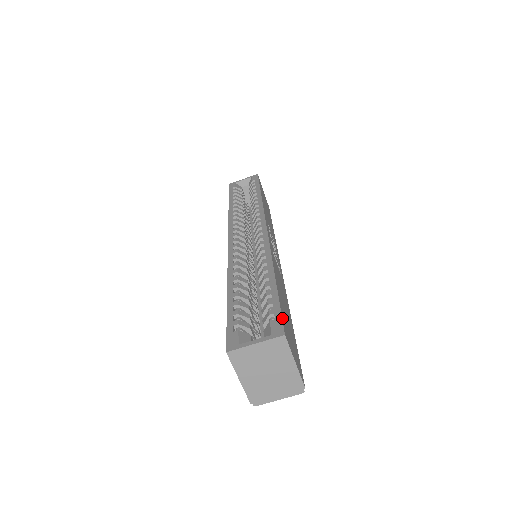
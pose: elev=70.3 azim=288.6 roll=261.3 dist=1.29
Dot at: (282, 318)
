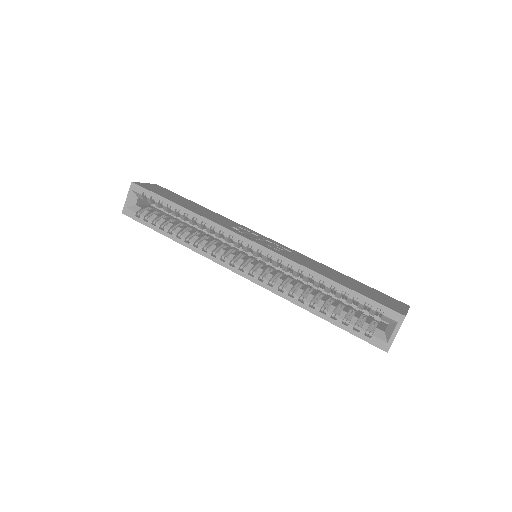
Dot at: (387, 307)
